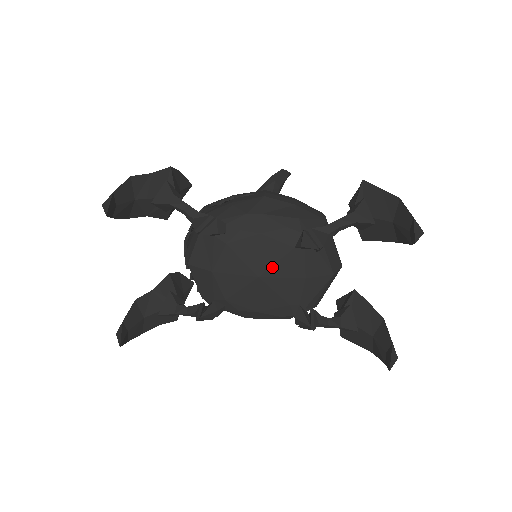
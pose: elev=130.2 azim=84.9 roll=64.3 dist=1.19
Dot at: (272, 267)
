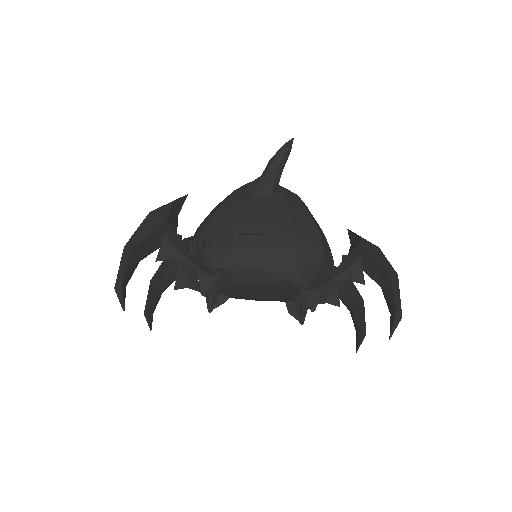
Dot at: (271, 295)
